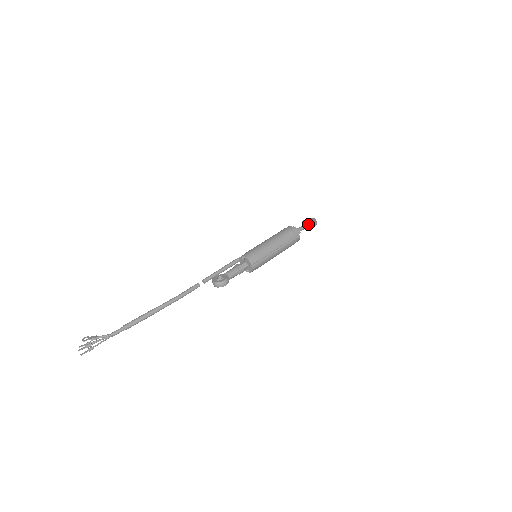
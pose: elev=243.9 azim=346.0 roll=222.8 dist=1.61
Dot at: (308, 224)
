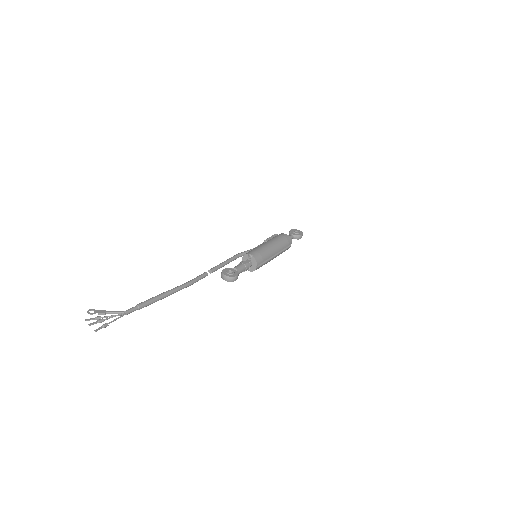
Dot at: (297, 235)
